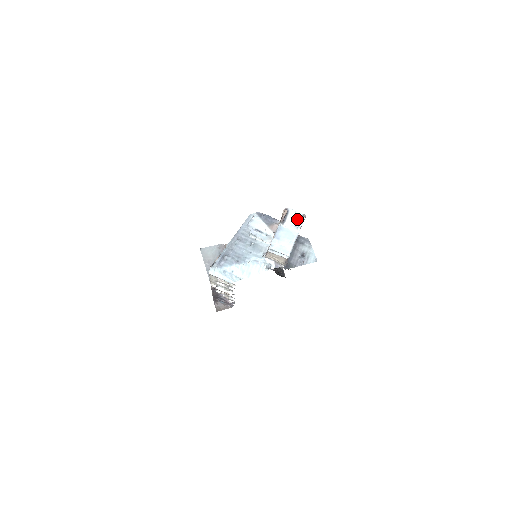
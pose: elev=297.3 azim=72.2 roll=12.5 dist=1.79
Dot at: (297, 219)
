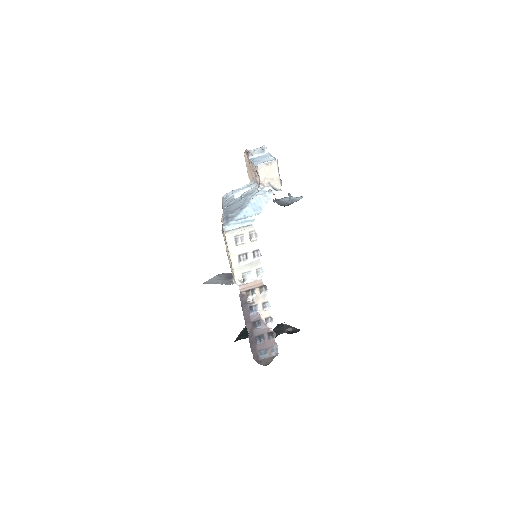
Dot at: (259, 150)
